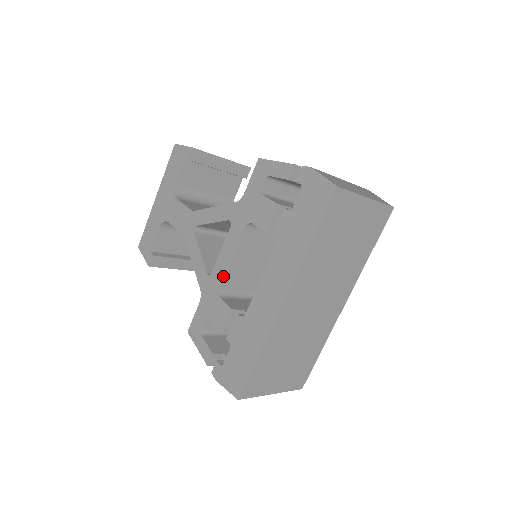
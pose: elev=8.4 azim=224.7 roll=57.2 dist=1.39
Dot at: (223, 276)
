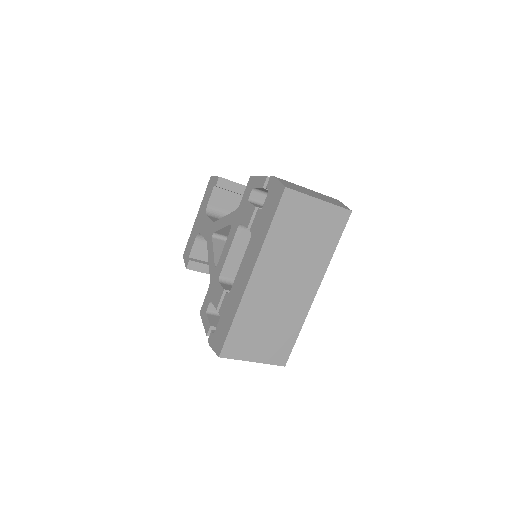
Dot at: (222, 266)
